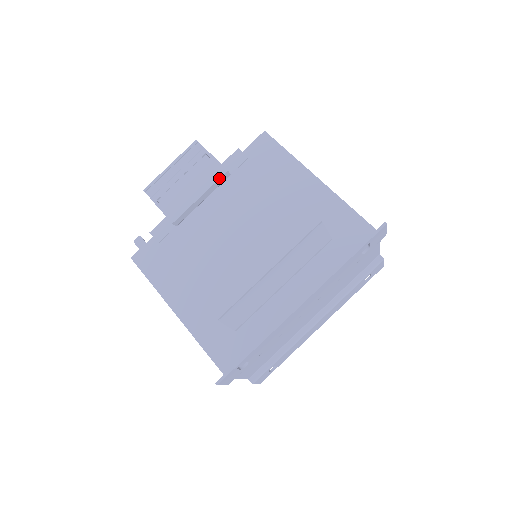
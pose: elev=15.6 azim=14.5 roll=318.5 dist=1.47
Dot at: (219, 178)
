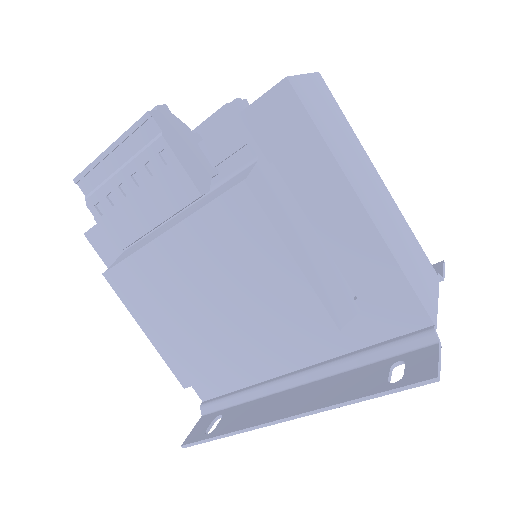
Dot at: (187, 204)
